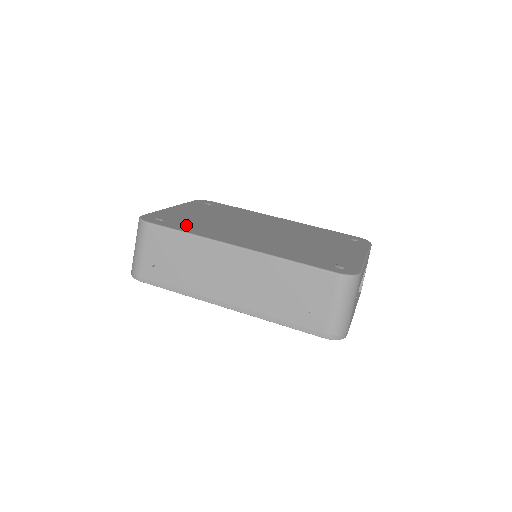
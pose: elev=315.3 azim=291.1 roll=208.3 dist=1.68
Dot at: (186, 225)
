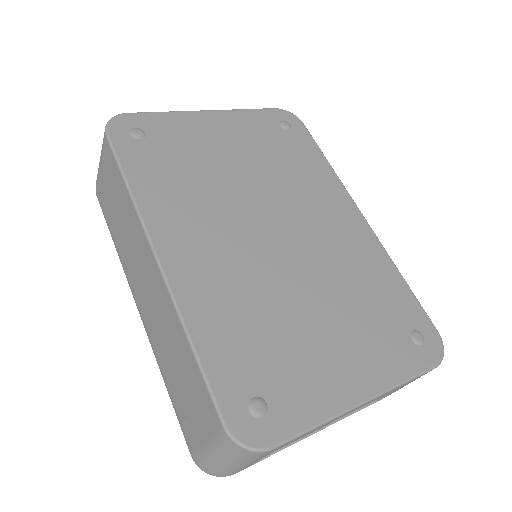
Dot at: (156, 166)
